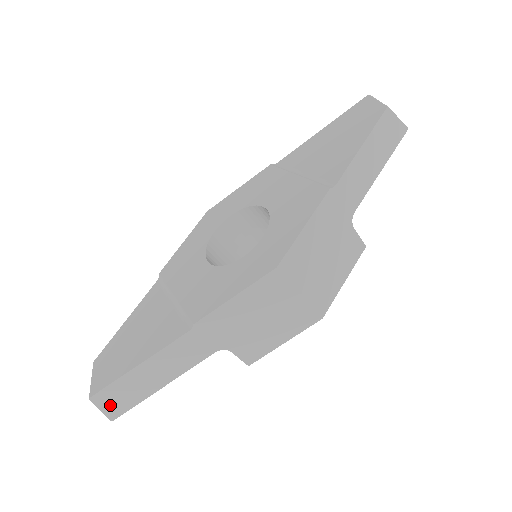
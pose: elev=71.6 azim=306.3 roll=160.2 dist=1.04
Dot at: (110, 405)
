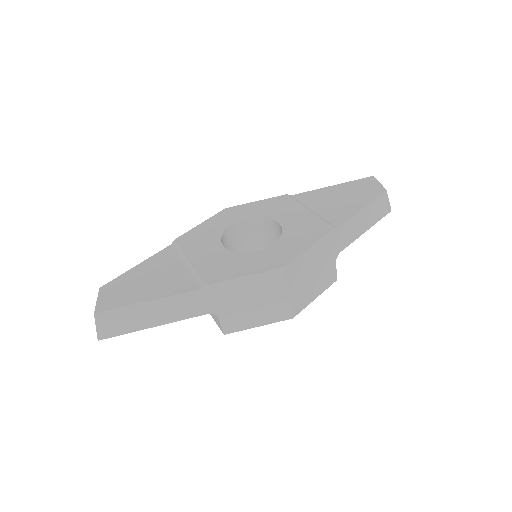
Dot at: (106, 326)
